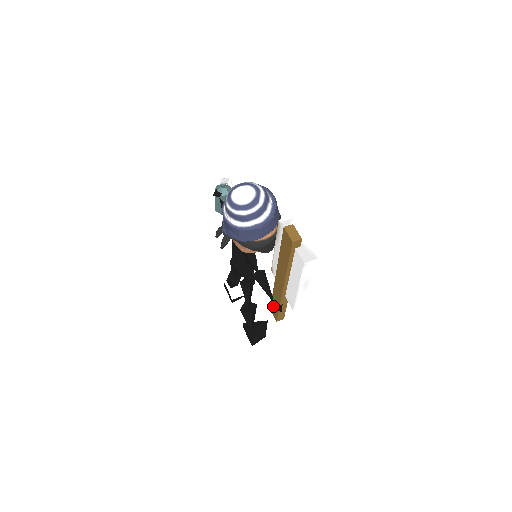
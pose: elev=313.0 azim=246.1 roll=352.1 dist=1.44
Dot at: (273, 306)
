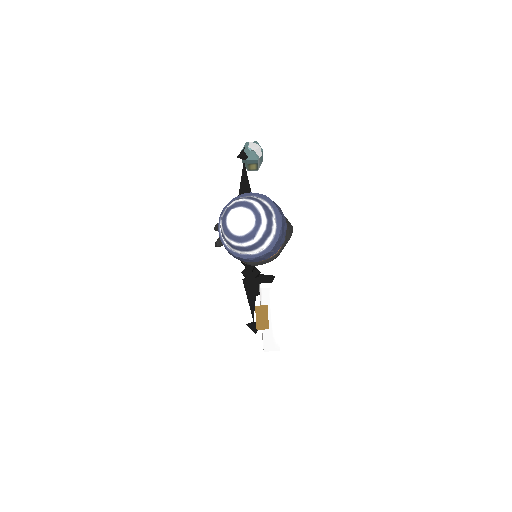
Dot at: (250, 324)
